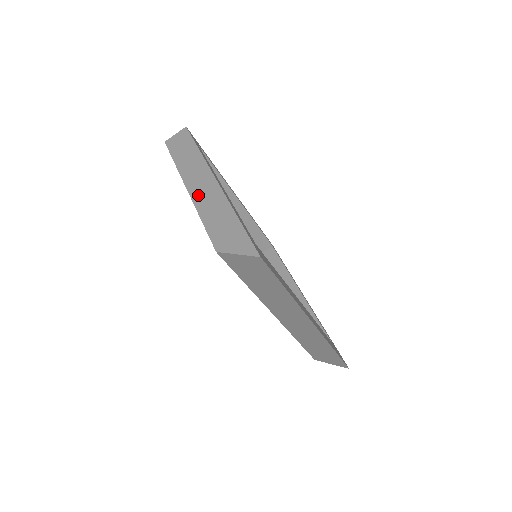
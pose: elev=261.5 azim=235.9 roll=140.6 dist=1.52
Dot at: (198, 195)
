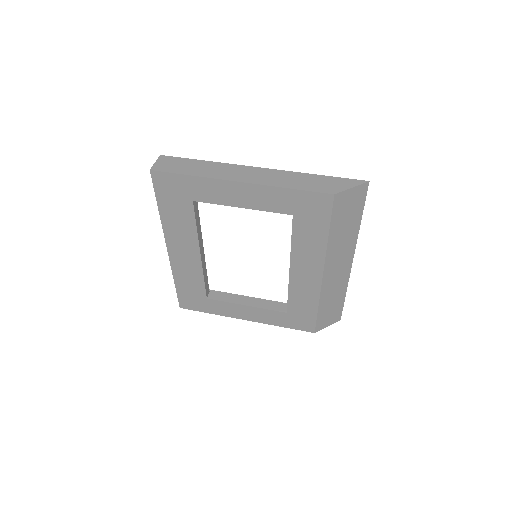
Dot at: (260, 180)
